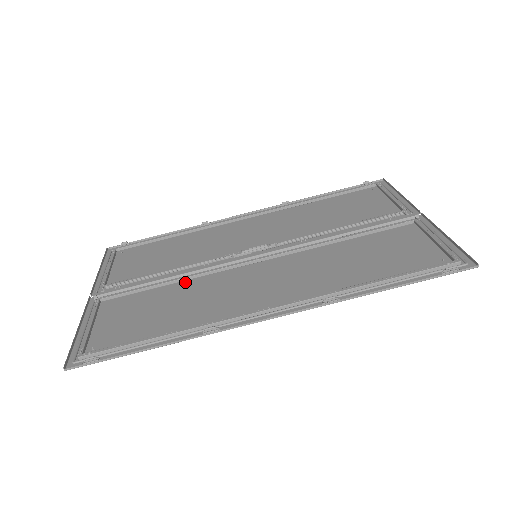
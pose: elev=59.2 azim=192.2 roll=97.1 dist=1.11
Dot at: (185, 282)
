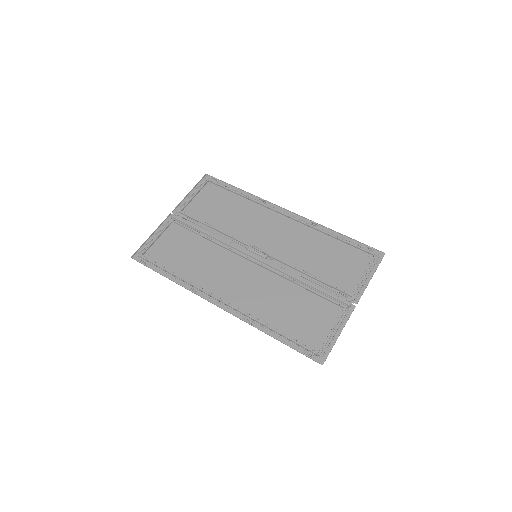
Dot at: (213, 244)
